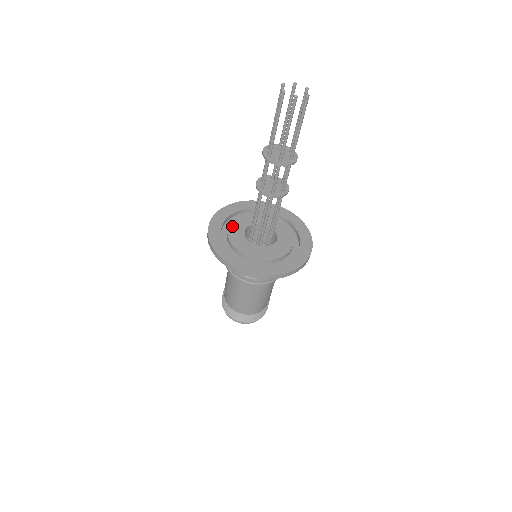
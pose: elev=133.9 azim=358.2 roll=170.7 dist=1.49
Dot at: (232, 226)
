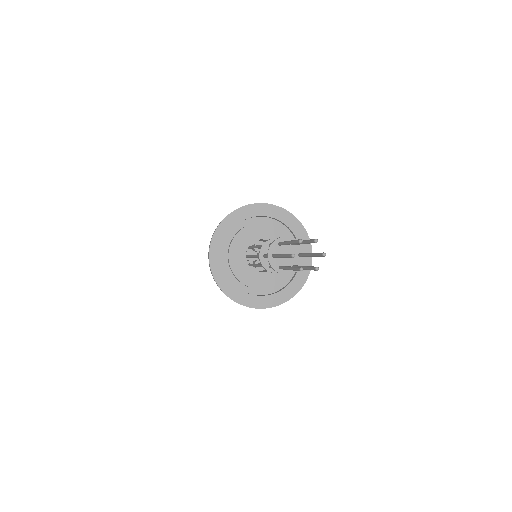
Dot at: (239, 236)
